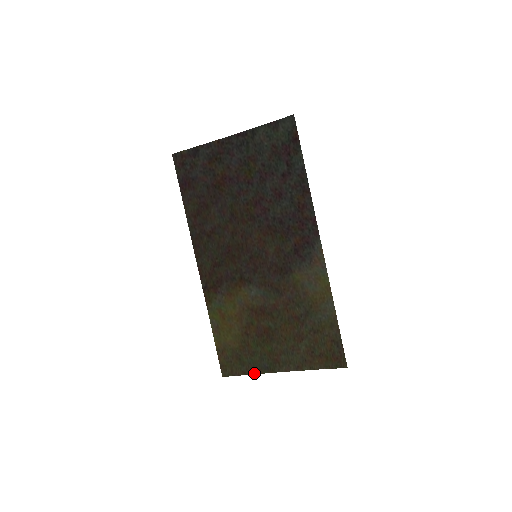
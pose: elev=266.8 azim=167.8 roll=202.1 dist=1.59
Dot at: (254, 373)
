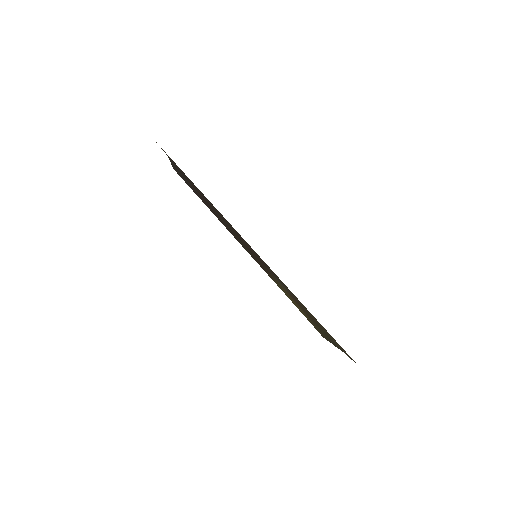
Dot at: occluded
